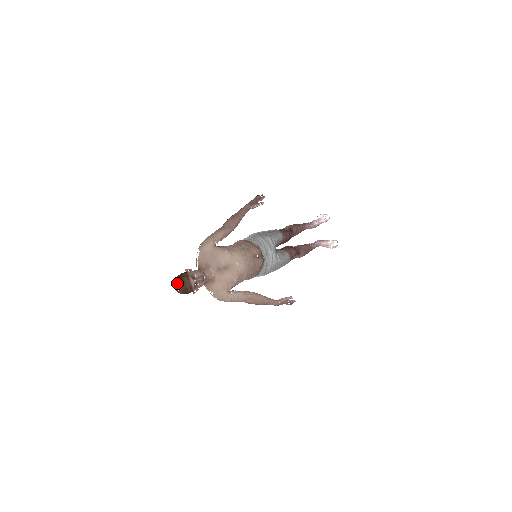
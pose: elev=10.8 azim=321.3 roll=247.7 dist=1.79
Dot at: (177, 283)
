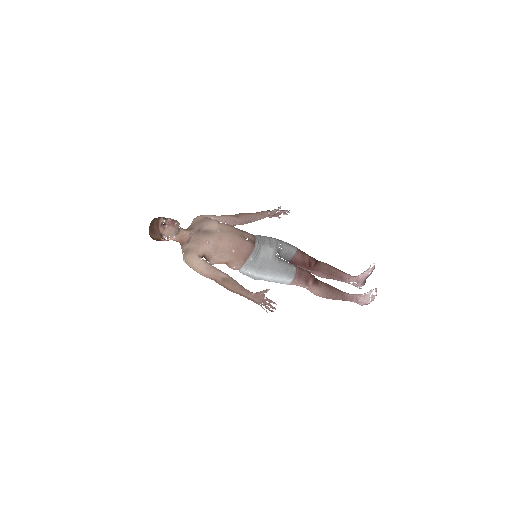
Dot at: occluded
